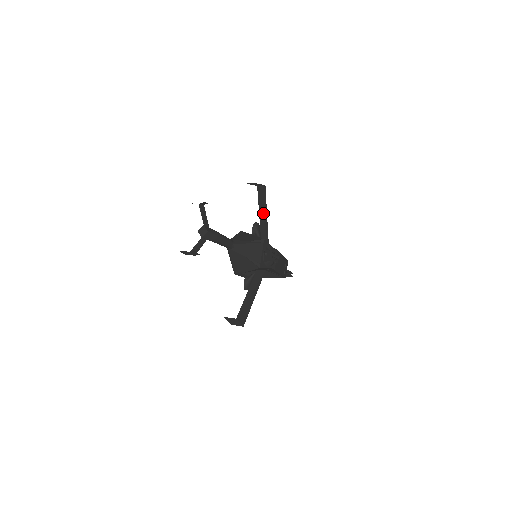
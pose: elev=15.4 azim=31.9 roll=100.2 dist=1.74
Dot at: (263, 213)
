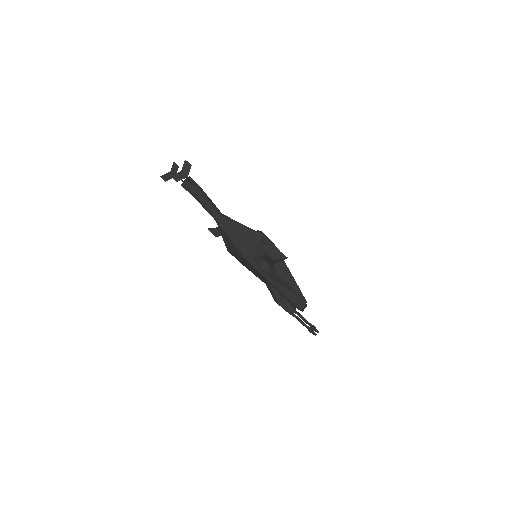
Dot at: occluded
